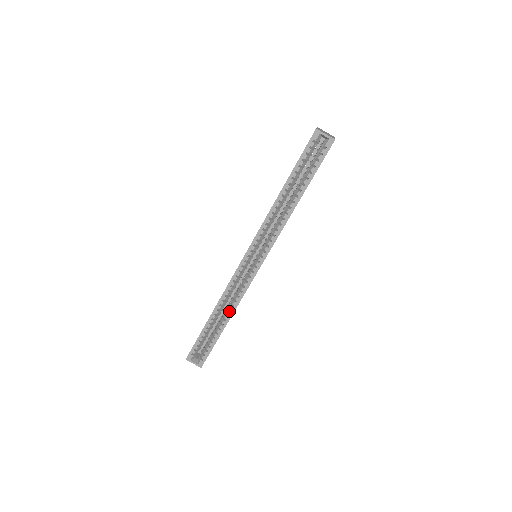
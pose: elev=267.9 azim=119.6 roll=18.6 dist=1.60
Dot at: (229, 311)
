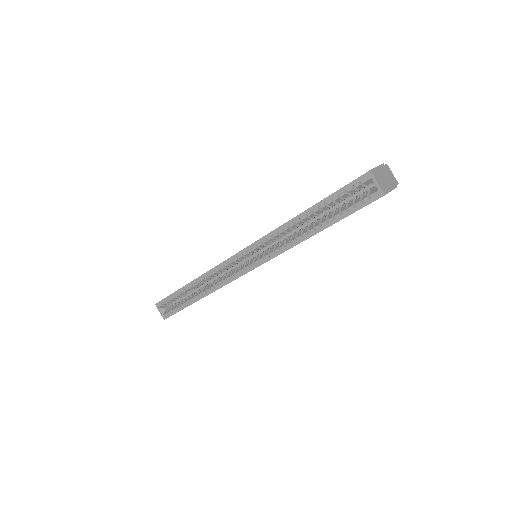
Dot at: (205, 291)
